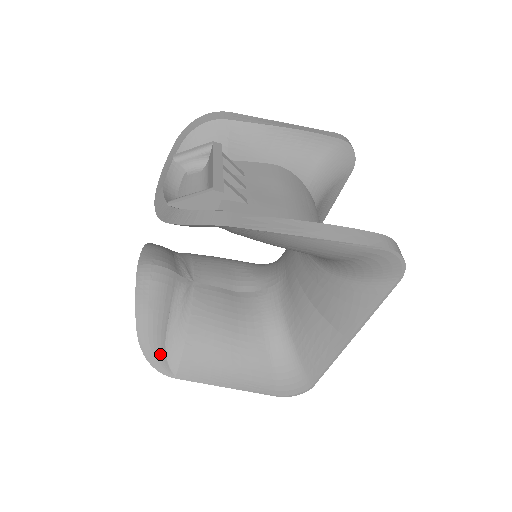
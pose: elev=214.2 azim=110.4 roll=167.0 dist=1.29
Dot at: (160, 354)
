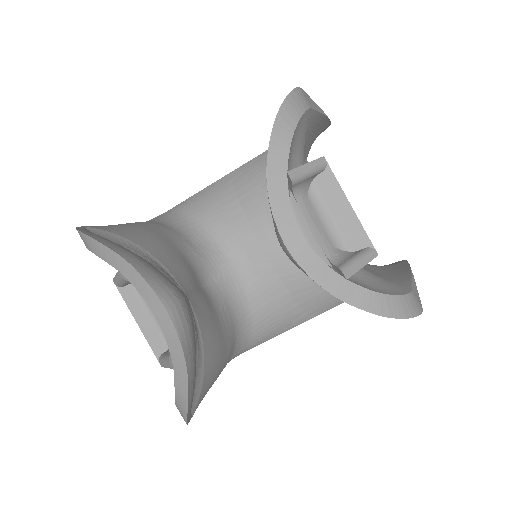
Dot at: occluded
